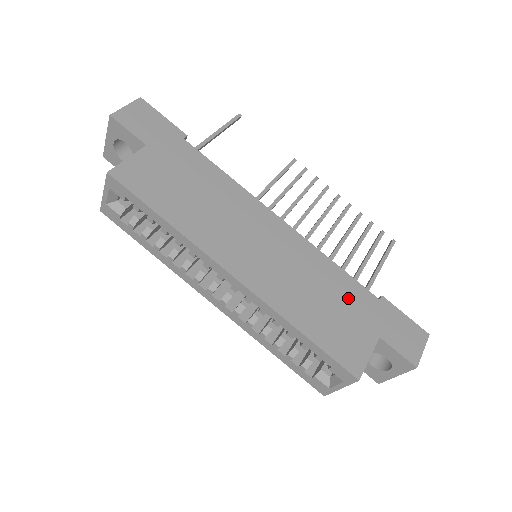
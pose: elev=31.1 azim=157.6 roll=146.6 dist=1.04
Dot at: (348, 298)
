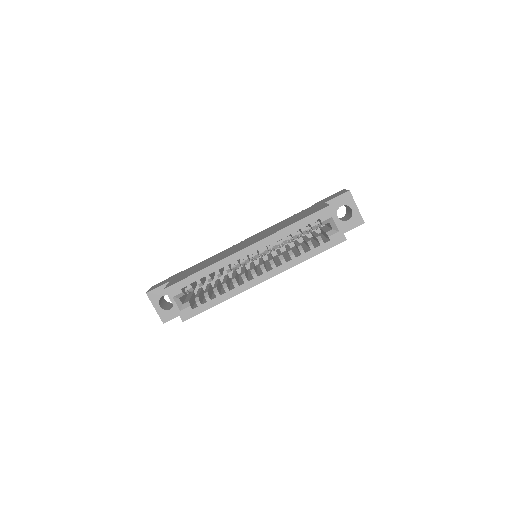
Dot at: occluded
